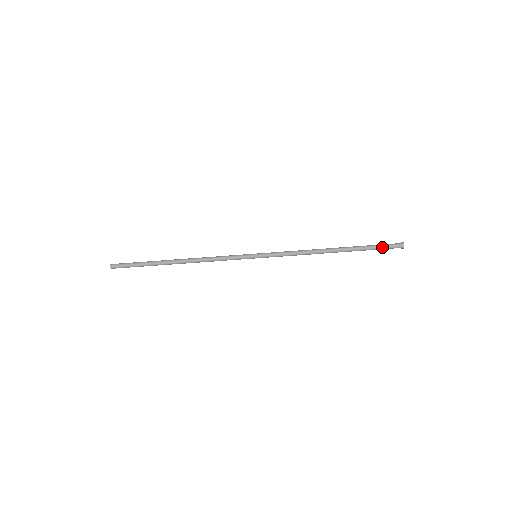
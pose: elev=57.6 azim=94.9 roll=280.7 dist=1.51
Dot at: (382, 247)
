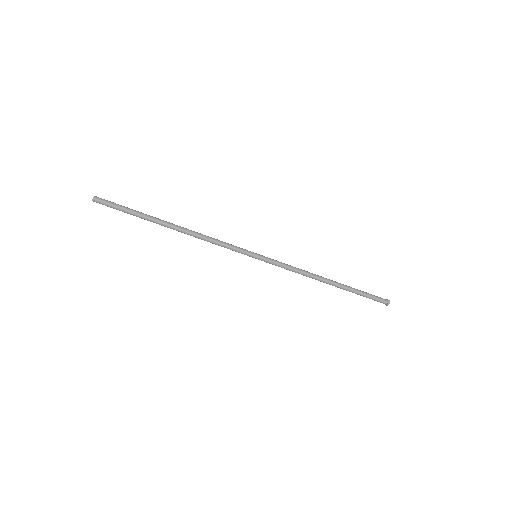
Dot at: (372, 296)
